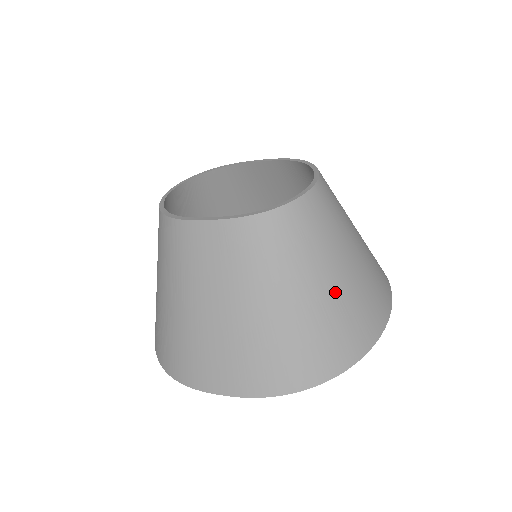
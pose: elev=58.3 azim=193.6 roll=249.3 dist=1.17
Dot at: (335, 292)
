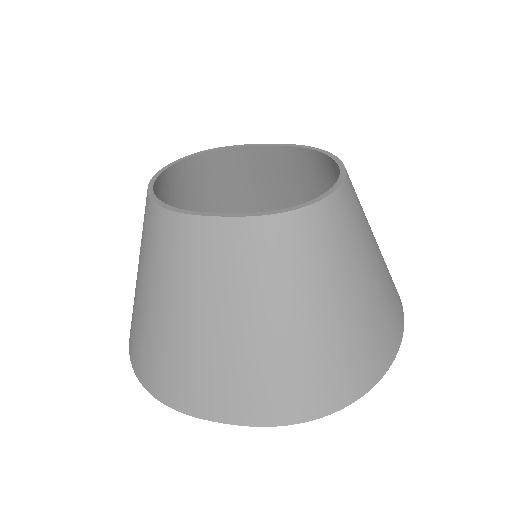
Dot at: (360, 306)
